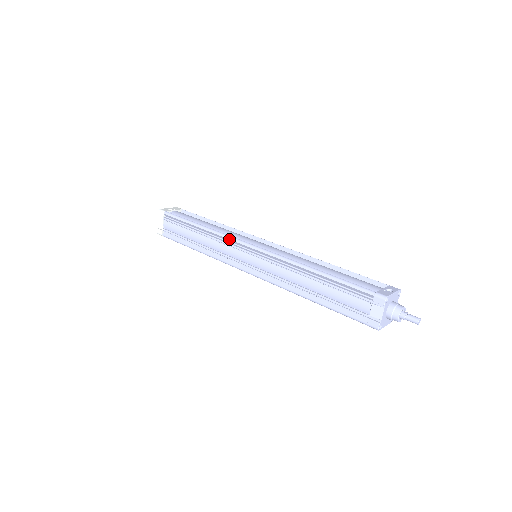
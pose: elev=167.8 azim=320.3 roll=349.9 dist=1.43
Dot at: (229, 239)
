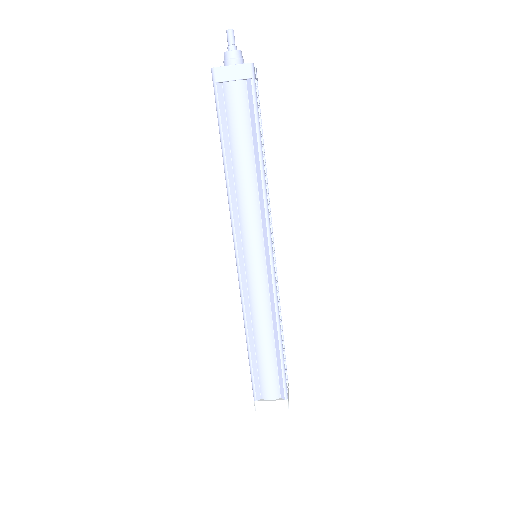
Dot at: occluded
